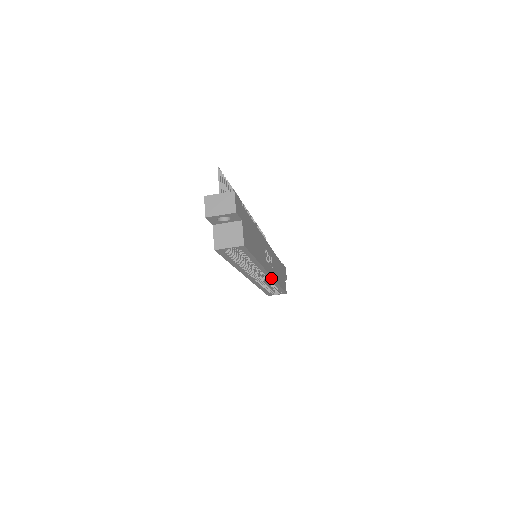
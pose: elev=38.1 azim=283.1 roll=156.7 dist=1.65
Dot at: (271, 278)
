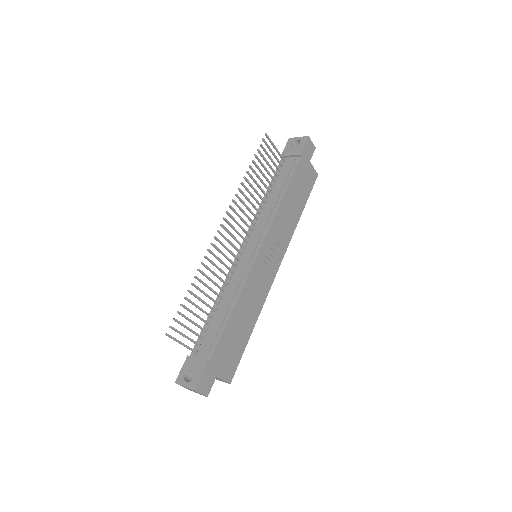
Dot at: (282, 256)
